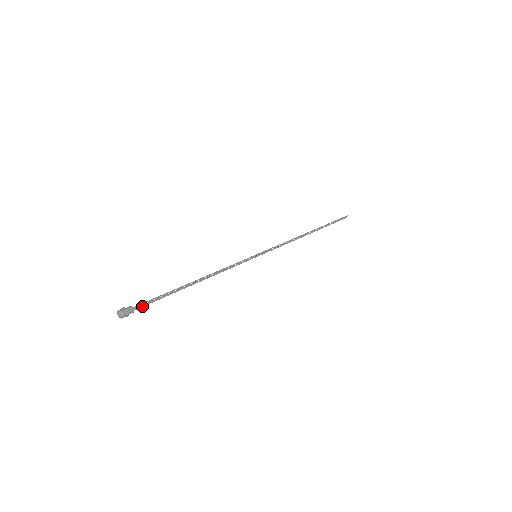
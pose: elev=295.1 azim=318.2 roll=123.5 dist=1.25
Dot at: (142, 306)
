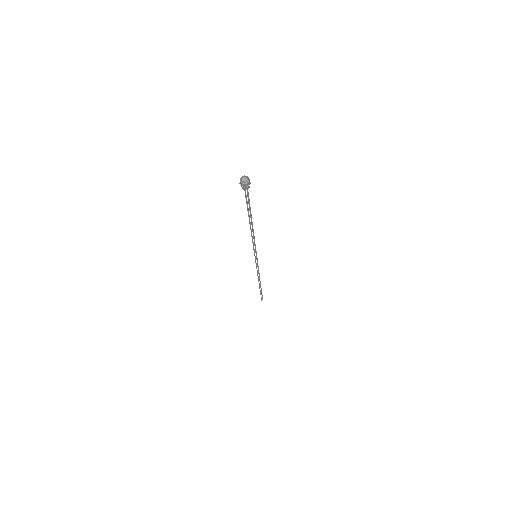
Dot at: (248, 193)
